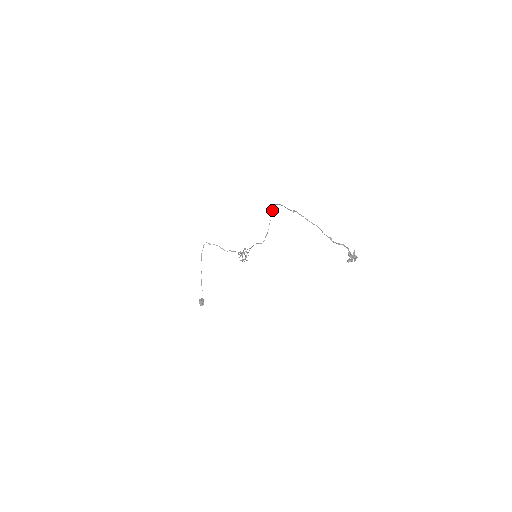
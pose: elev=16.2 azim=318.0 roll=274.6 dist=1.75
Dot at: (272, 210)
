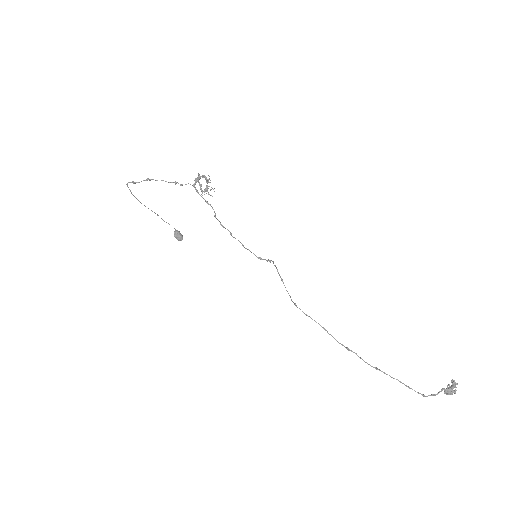
Dot at: occluded
